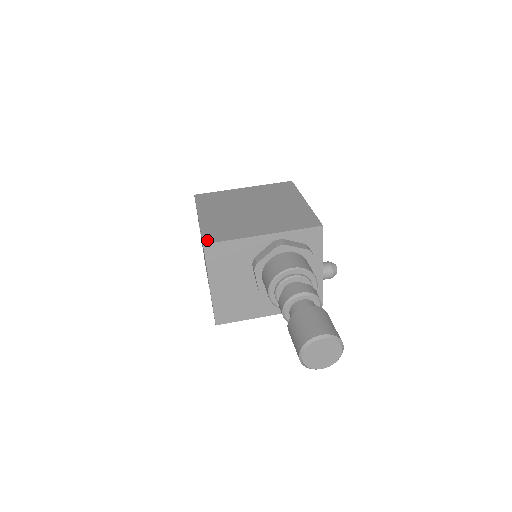
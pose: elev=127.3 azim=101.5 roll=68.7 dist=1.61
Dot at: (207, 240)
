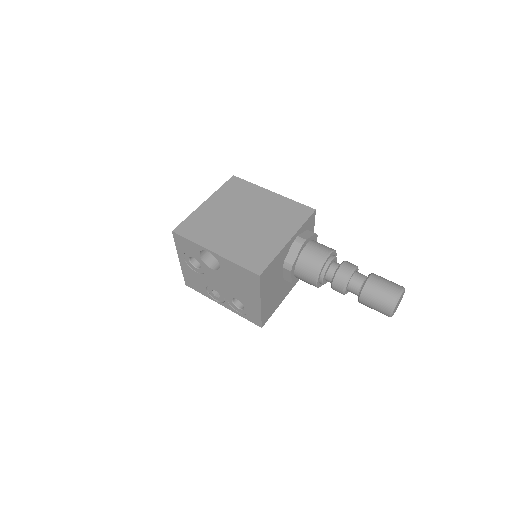
Dot at: (257, 270)
